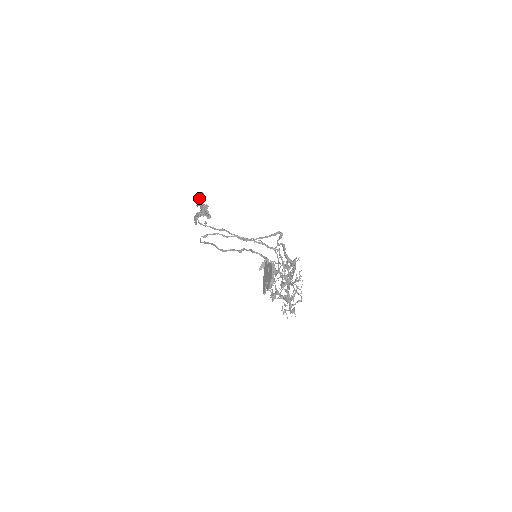
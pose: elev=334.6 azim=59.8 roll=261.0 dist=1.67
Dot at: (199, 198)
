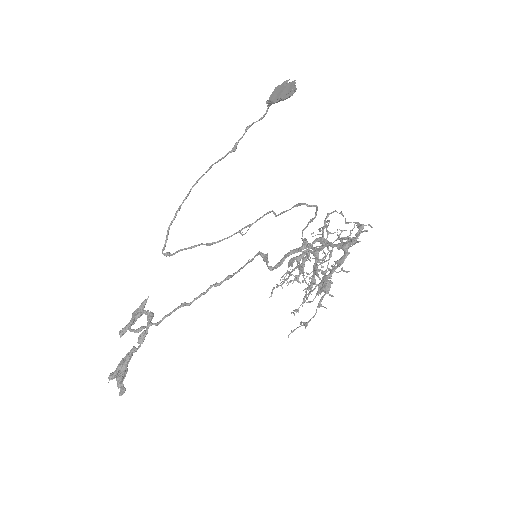
Dot at: (112, 373)
